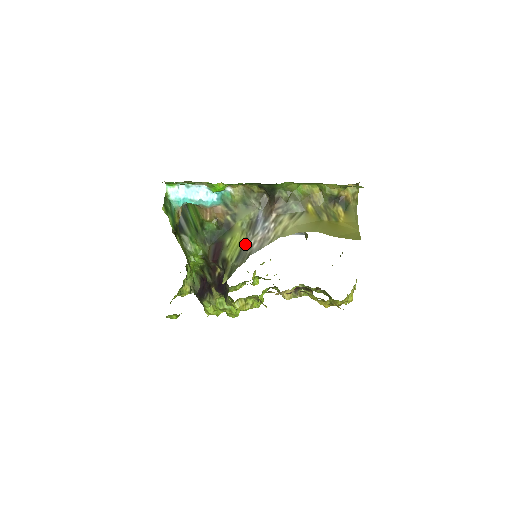
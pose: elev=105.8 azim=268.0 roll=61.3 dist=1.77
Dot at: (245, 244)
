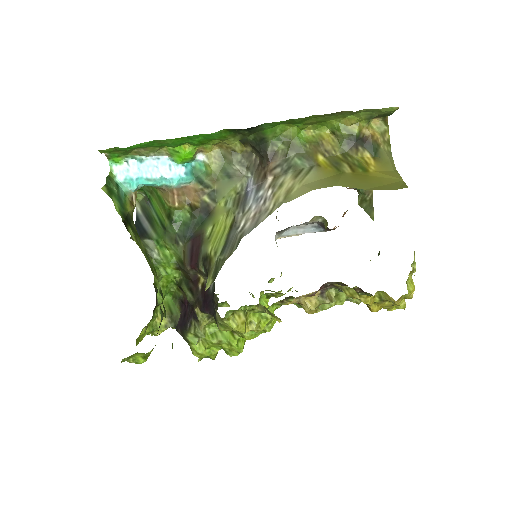
Dot at: (233, 227)
